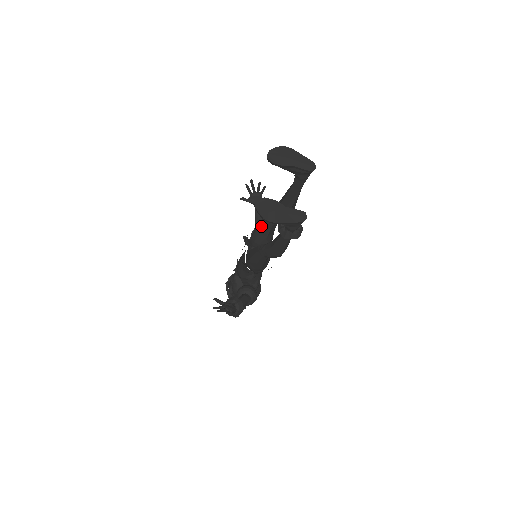
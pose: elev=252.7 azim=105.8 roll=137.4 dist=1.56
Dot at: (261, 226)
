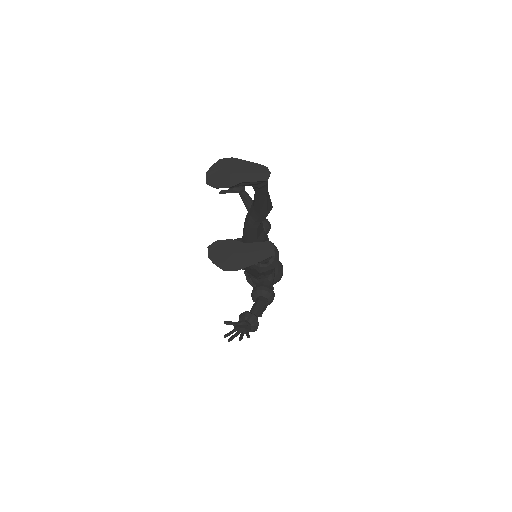
Dot at: (245, 231)
